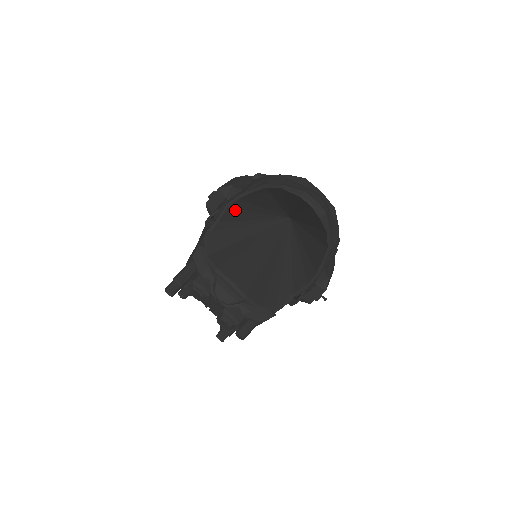
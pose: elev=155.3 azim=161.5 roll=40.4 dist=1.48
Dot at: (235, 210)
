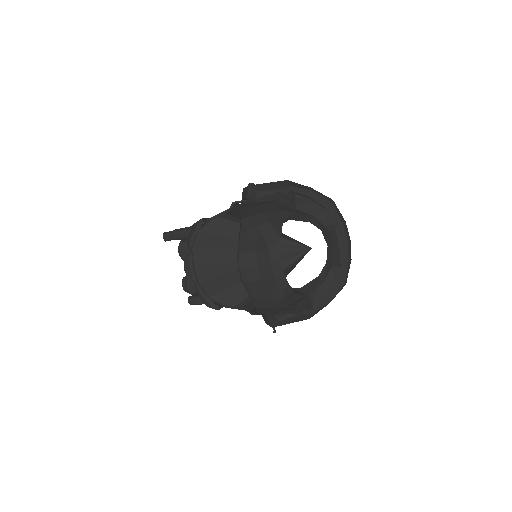
Dot at: occluded
